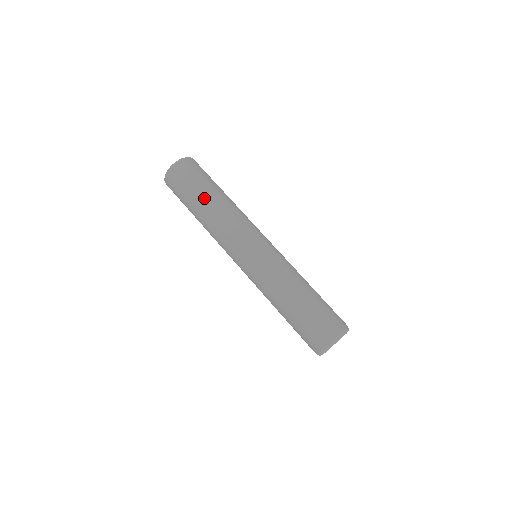
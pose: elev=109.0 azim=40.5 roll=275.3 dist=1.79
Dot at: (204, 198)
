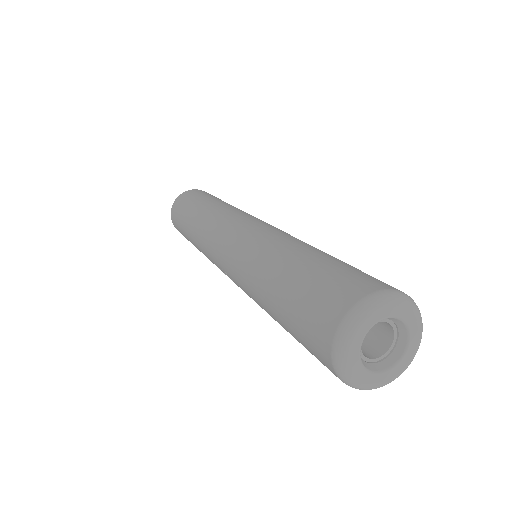
Dot at: (190, 216)
